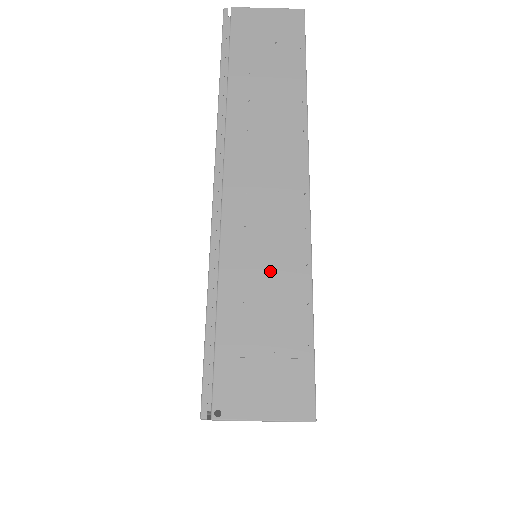
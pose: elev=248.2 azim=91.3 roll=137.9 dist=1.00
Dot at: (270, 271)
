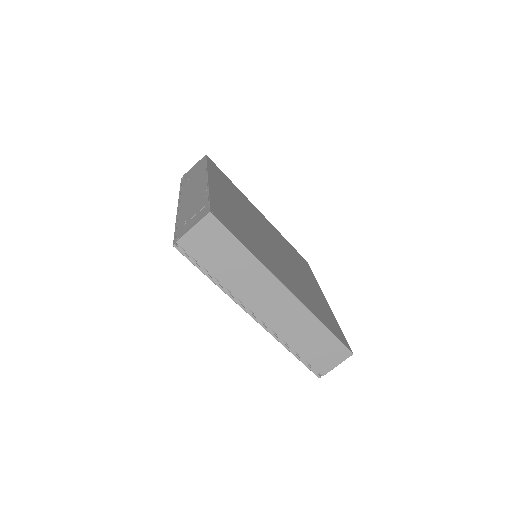
Dot at: (194, 202)
